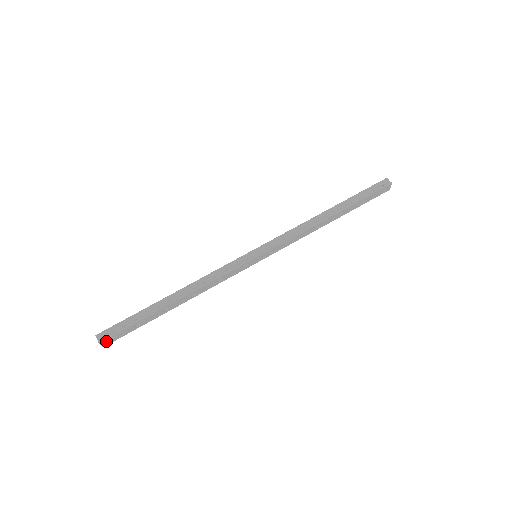
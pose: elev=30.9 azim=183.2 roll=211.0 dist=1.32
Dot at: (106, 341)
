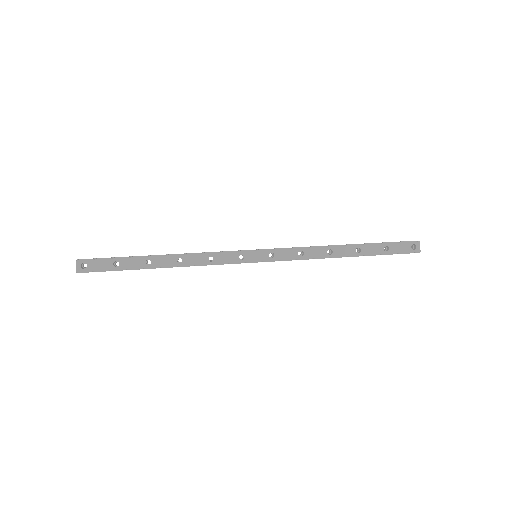
Dot at: (83, 268)
